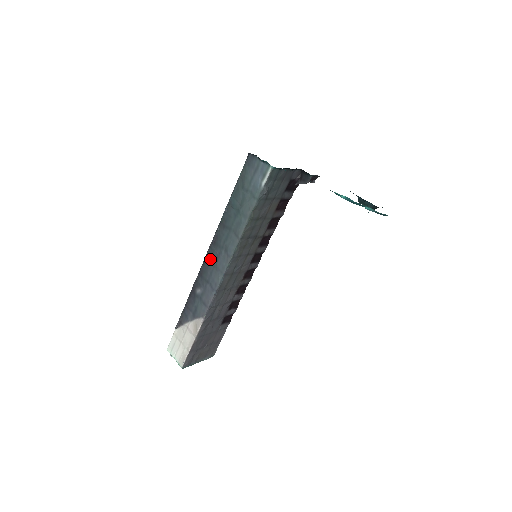
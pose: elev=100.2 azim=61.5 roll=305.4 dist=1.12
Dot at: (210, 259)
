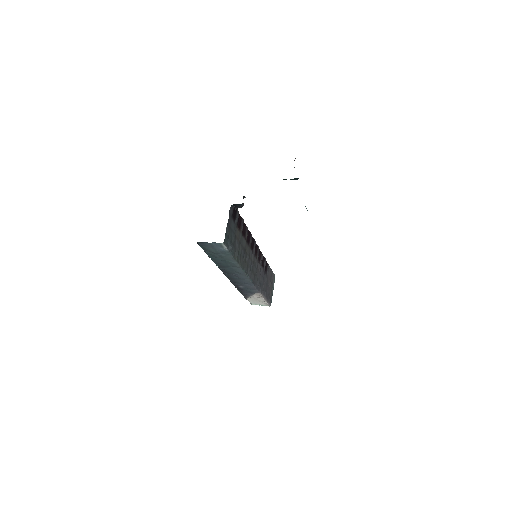
Dot at: (232, 277)
